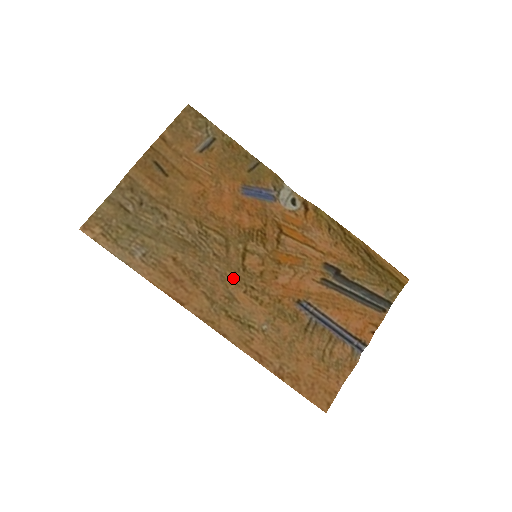
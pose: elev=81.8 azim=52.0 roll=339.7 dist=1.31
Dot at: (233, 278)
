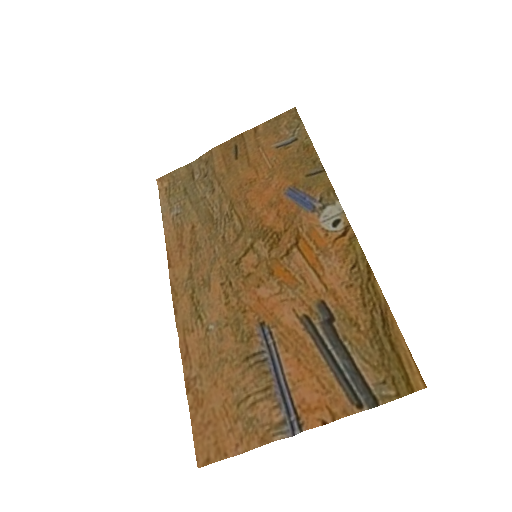
Dot at: (222, 265)
